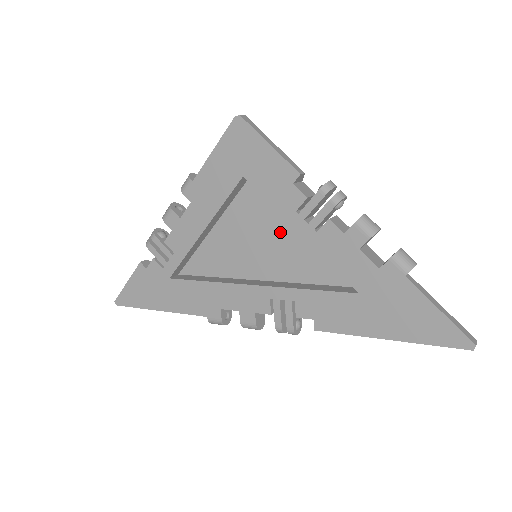
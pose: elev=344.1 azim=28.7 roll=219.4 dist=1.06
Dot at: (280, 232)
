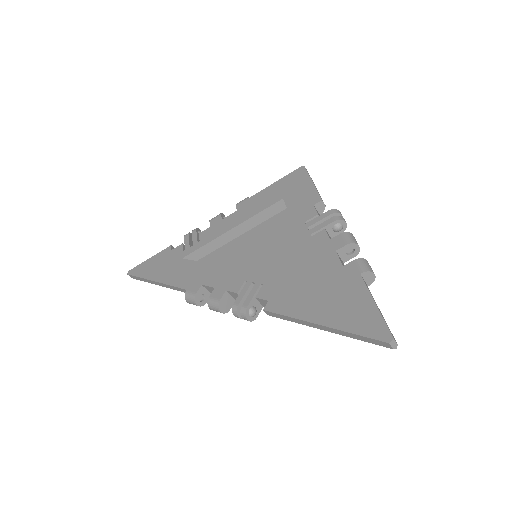
Dot at: (285, 244)
